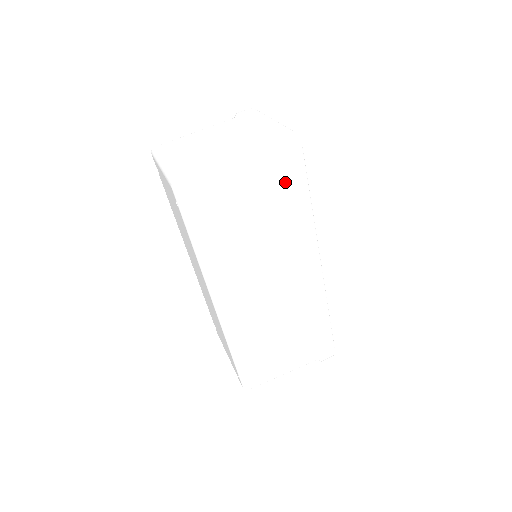
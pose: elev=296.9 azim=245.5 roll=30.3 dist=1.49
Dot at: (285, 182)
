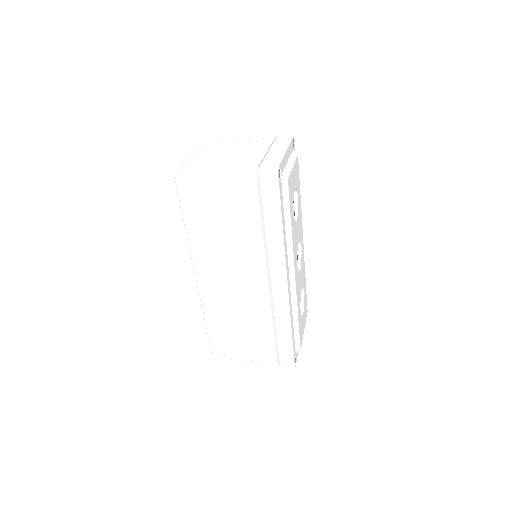
Dot at: (261, 202)
